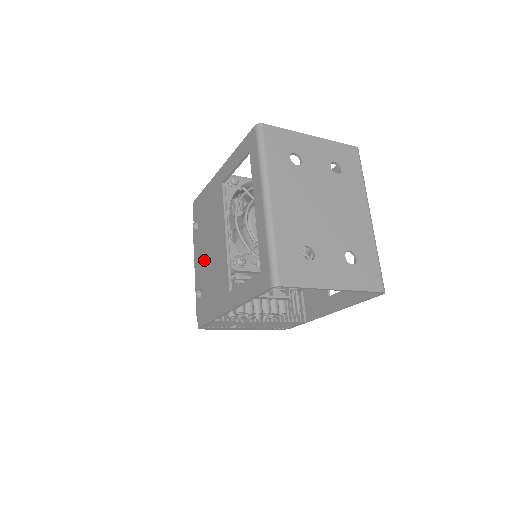
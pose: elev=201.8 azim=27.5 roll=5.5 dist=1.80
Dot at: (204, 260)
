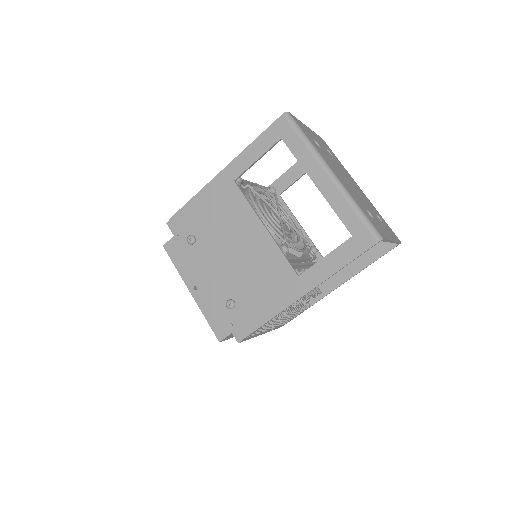
Dot at: (226, 267)
